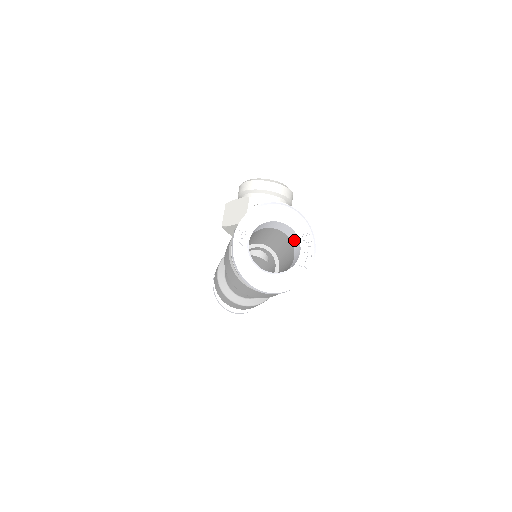
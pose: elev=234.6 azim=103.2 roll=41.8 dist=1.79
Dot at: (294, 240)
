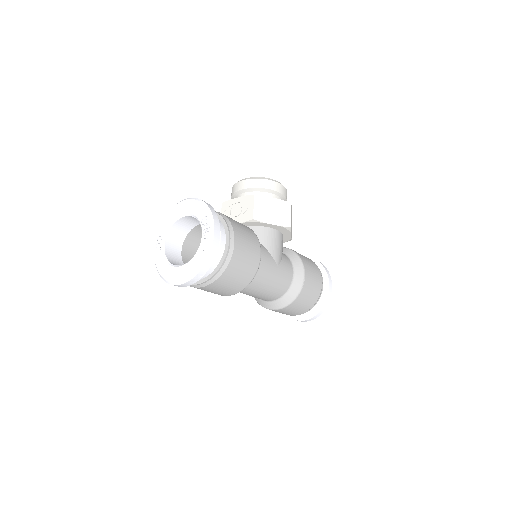
Dot at: occluded
